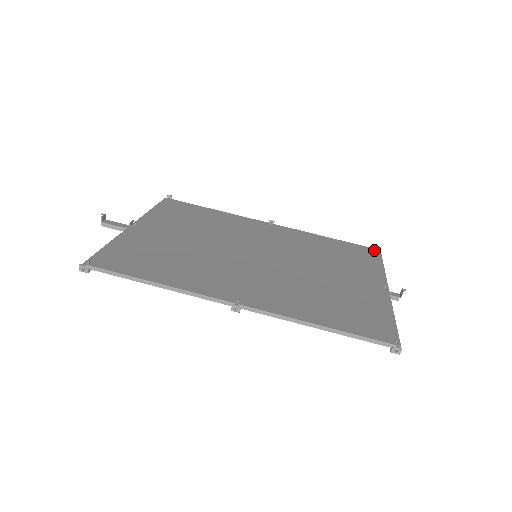
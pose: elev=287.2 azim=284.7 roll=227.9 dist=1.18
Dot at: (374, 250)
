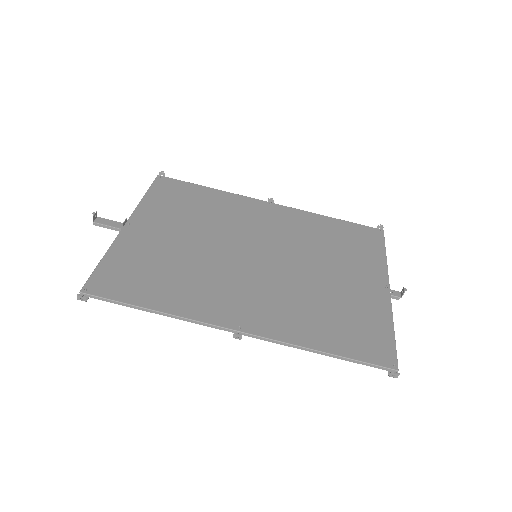
Dot at: (377, 231)
